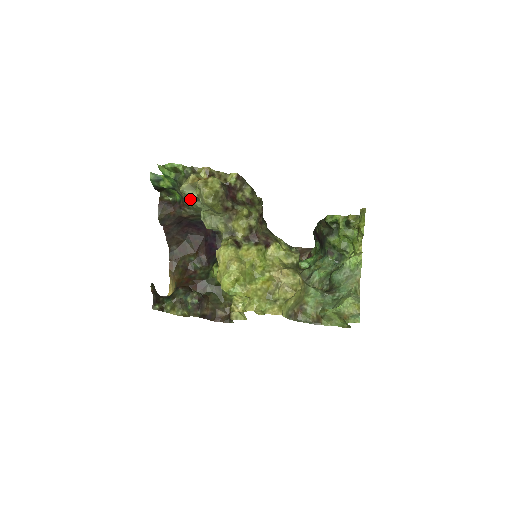
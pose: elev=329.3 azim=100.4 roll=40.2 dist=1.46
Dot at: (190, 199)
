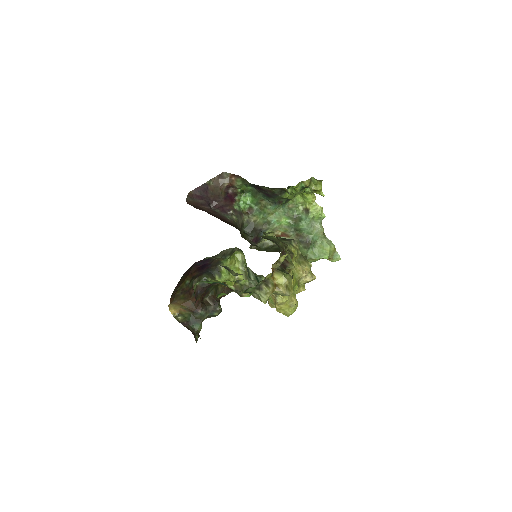
Dot at: occluded
